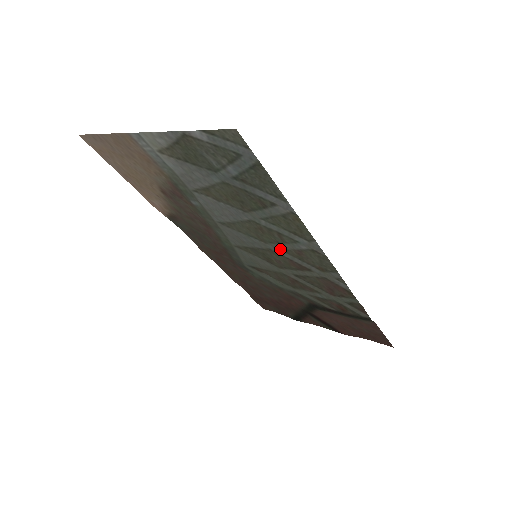
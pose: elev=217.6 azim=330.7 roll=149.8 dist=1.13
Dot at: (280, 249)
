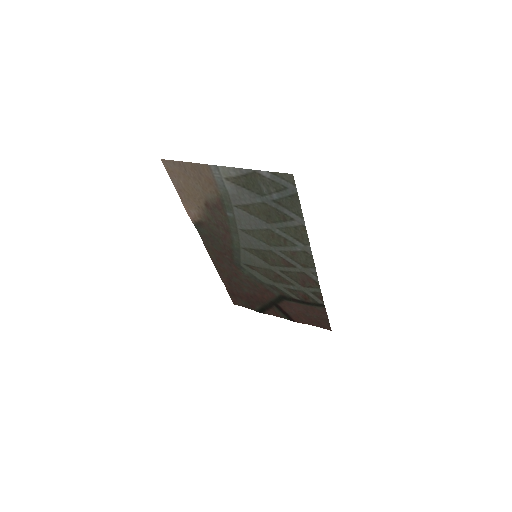
Dot at: (279, 251)
